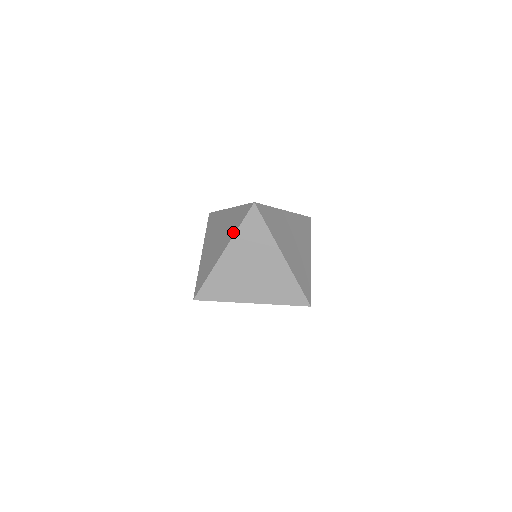
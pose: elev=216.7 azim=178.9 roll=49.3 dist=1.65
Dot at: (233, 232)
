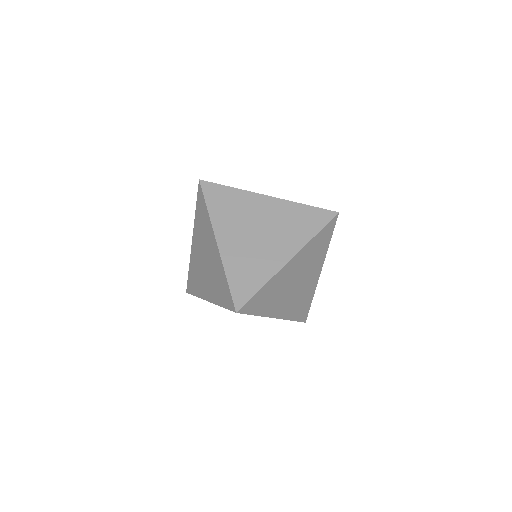
Dot at: (207, 220)
